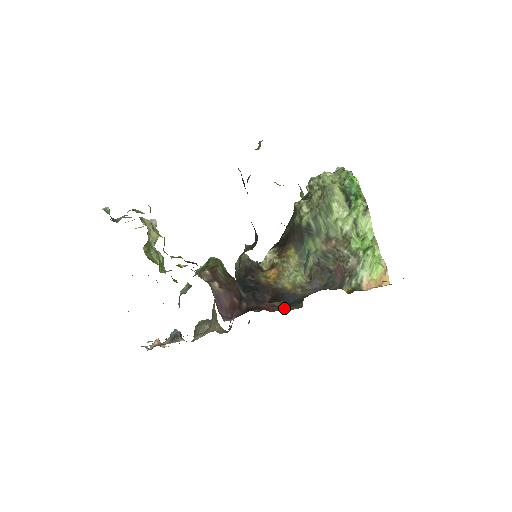
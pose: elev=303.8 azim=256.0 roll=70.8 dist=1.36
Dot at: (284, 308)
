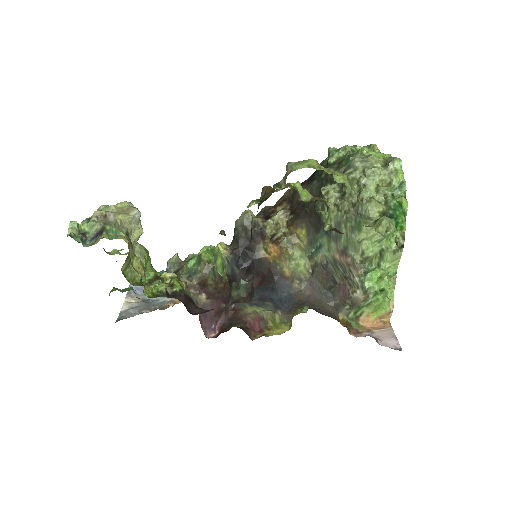
Dot at: (271, 324)
